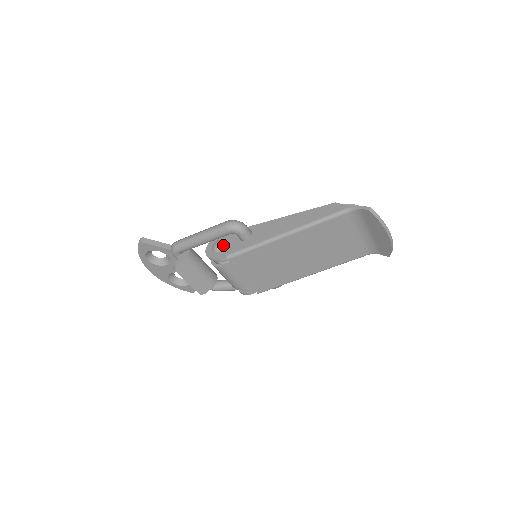
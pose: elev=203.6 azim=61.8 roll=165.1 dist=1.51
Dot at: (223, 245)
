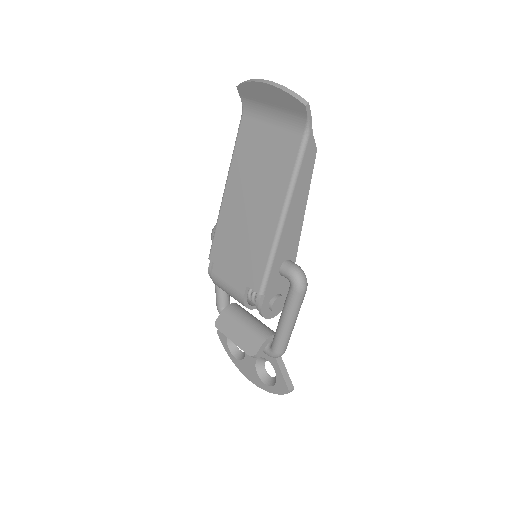
Dot at: occluded
